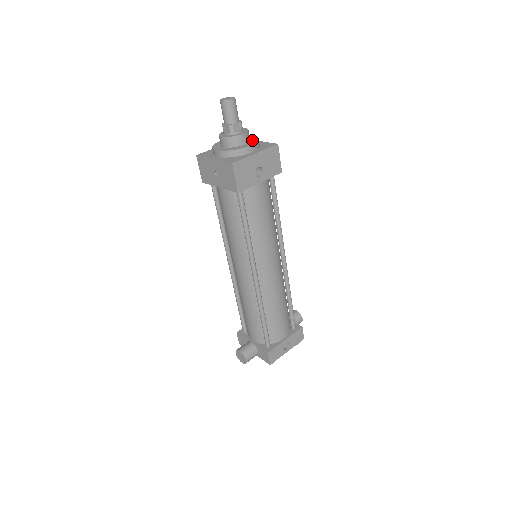
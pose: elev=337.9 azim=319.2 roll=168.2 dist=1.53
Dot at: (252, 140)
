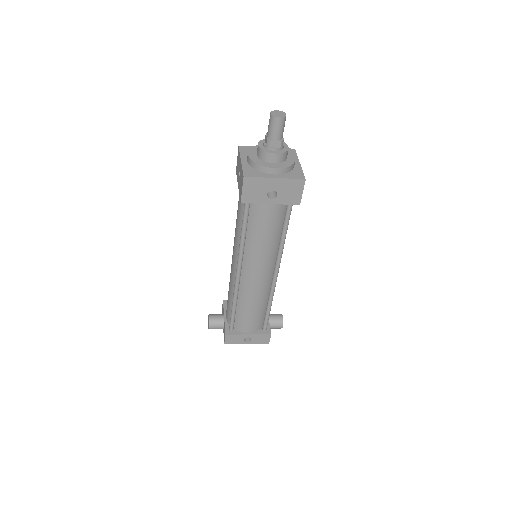
Dot at: (286, 162)
